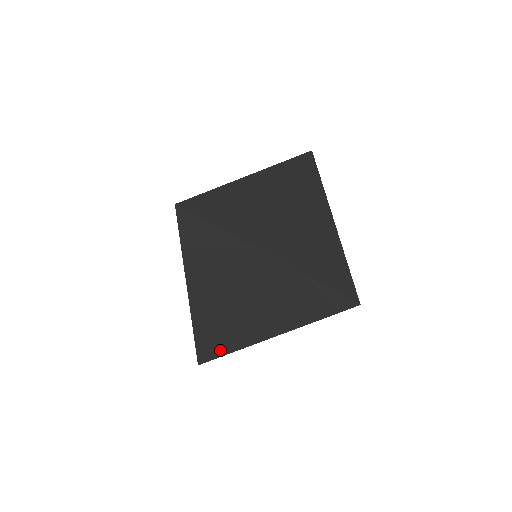
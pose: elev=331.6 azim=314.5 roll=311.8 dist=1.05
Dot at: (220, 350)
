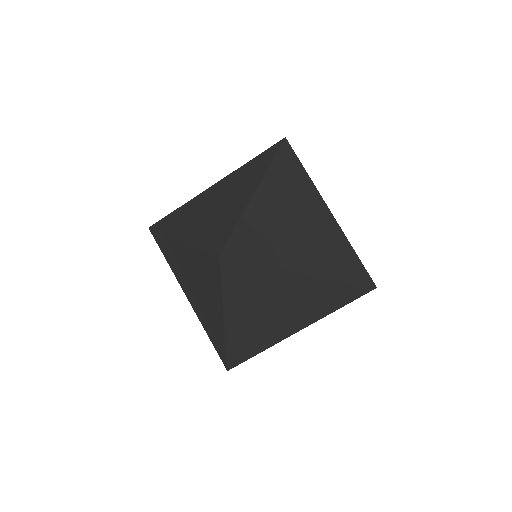
Dot at: (250, 354)
